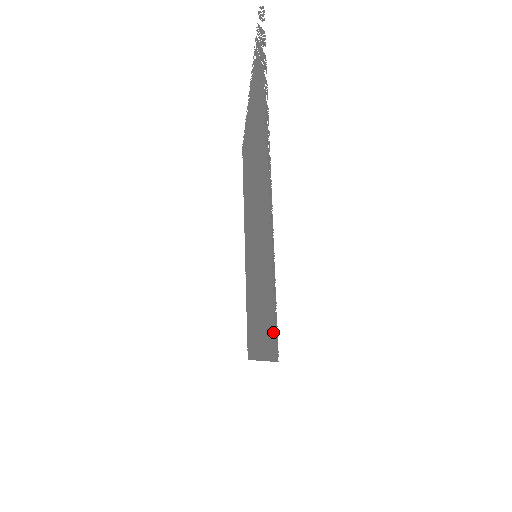
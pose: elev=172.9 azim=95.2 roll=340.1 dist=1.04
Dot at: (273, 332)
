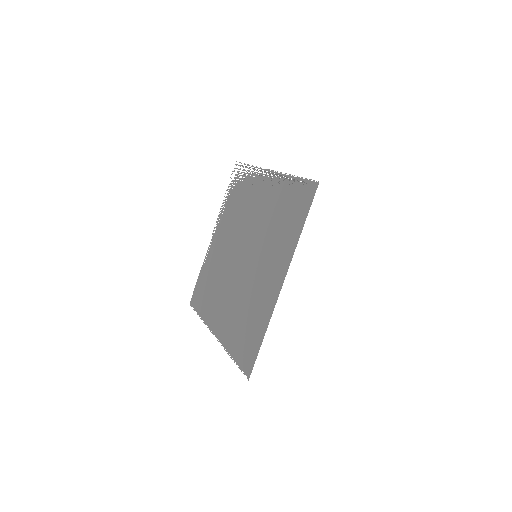
Dot at: (307, 194)
